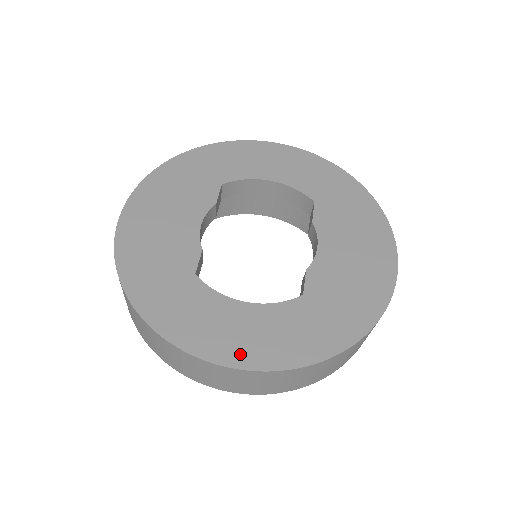
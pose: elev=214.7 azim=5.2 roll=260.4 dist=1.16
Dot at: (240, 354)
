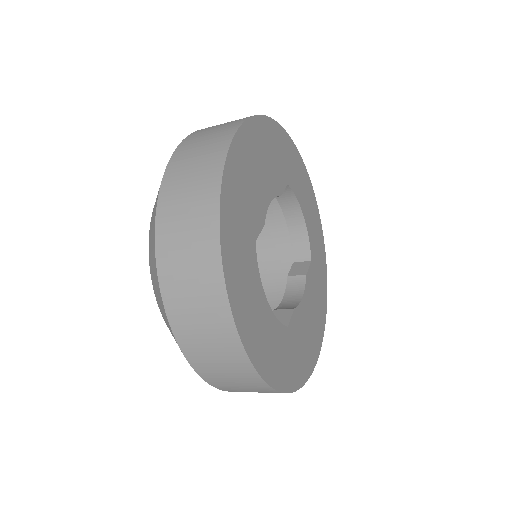
Dot at: (252, 342)
